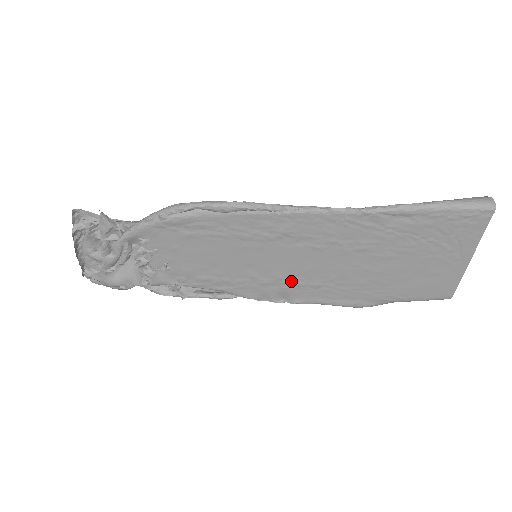
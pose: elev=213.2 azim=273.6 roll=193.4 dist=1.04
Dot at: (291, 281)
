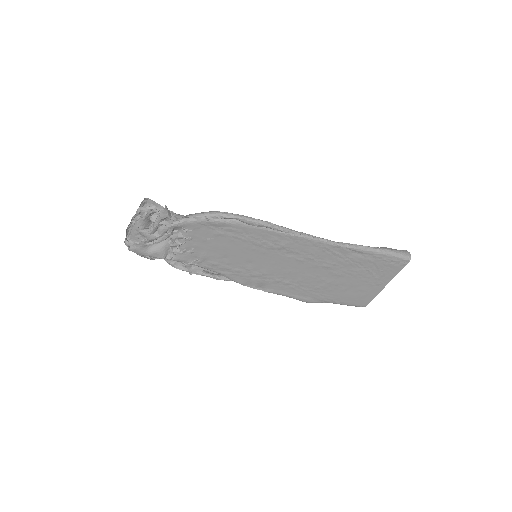
Dot at: (272, 277)
